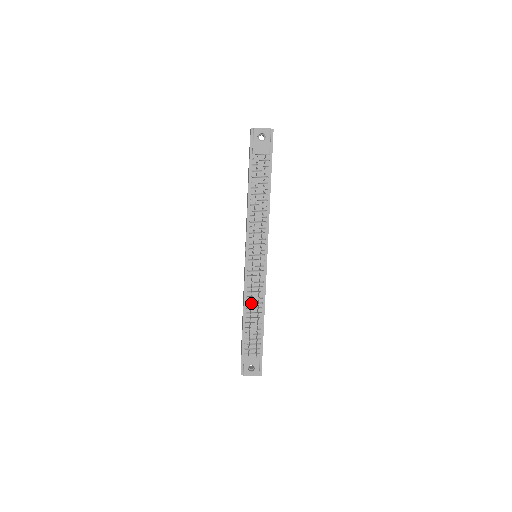
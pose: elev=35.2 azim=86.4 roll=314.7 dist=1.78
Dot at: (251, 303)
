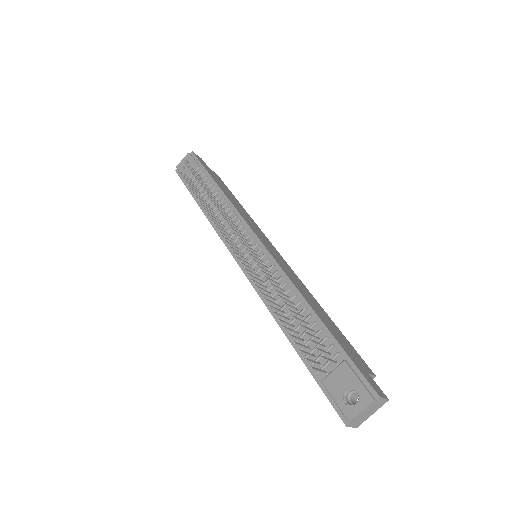
Dot at: (259, 292)
